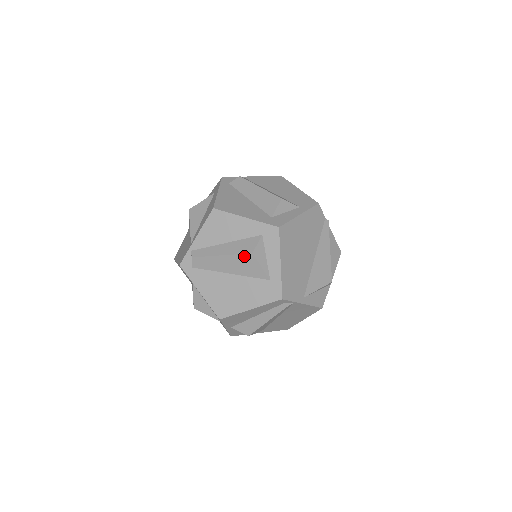
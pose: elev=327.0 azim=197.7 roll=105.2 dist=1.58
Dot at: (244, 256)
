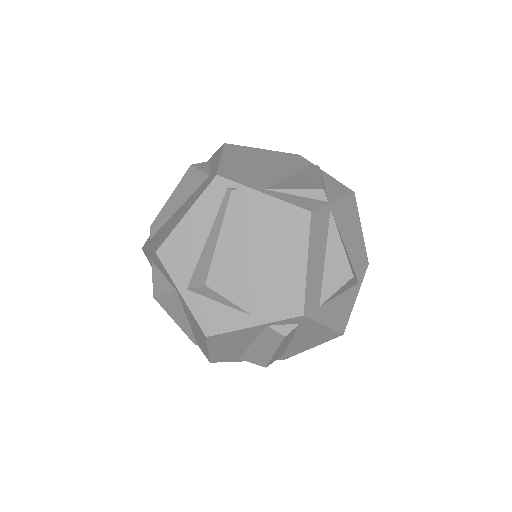
Dot at: (186, 176)
